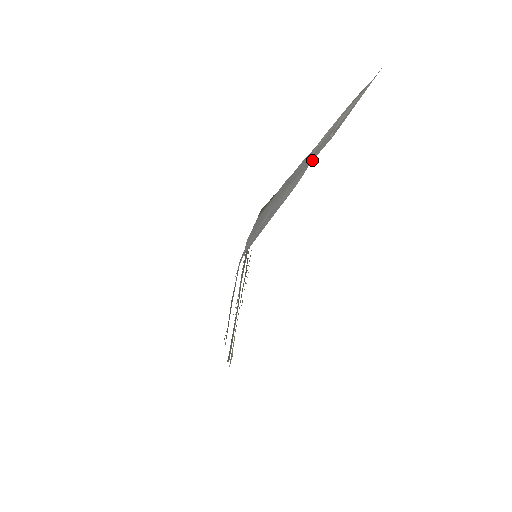
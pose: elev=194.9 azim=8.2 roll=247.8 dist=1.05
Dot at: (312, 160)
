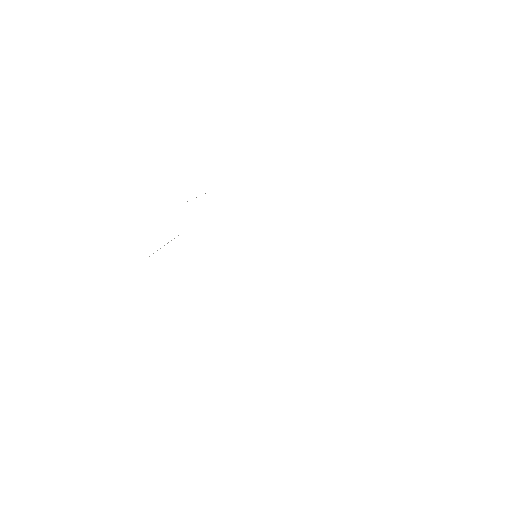
Dot at: occluded
